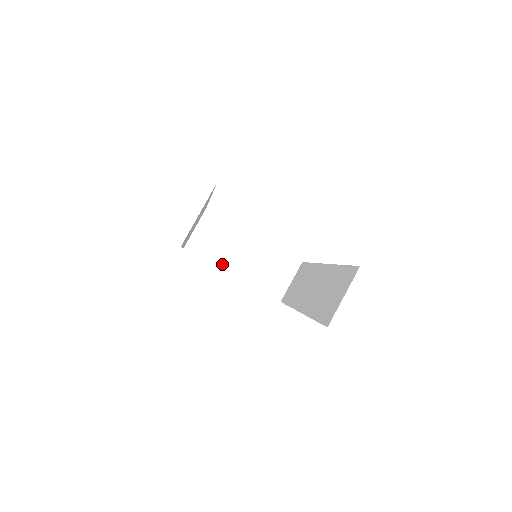
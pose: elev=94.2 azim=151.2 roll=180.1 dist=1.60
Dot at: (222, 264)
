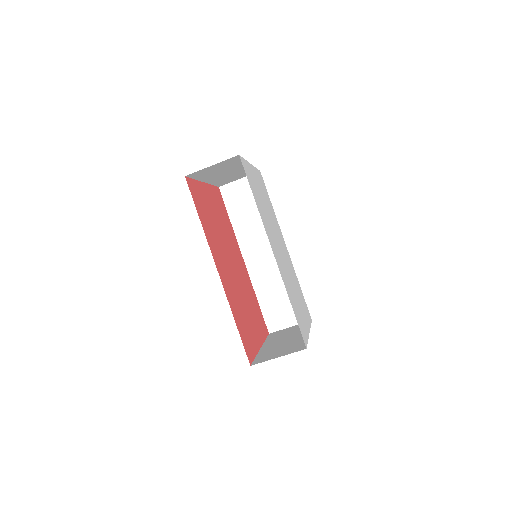
Dot at: (204, 179)
